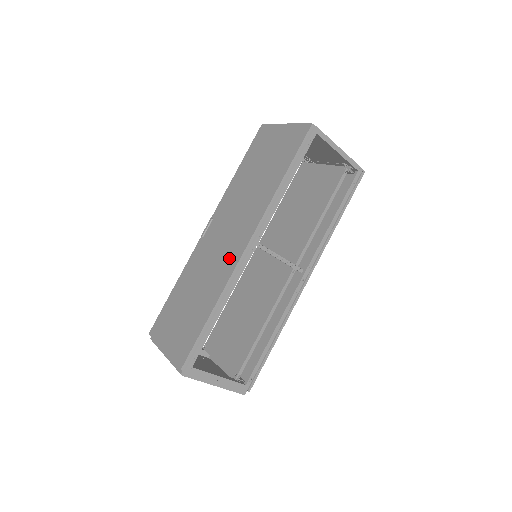
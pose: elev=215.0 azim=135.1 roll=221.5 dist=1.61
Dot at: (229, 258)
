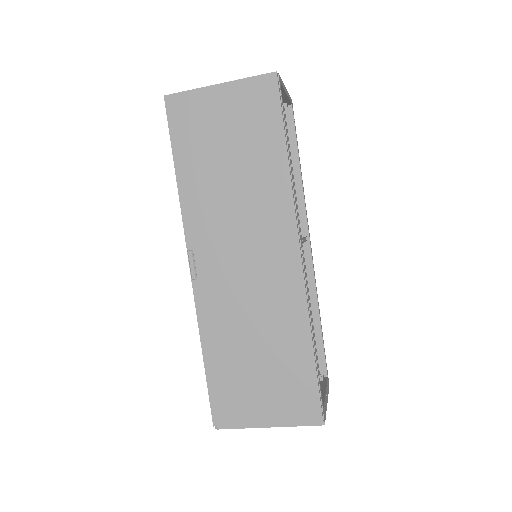
Dot at: (282, 279)
